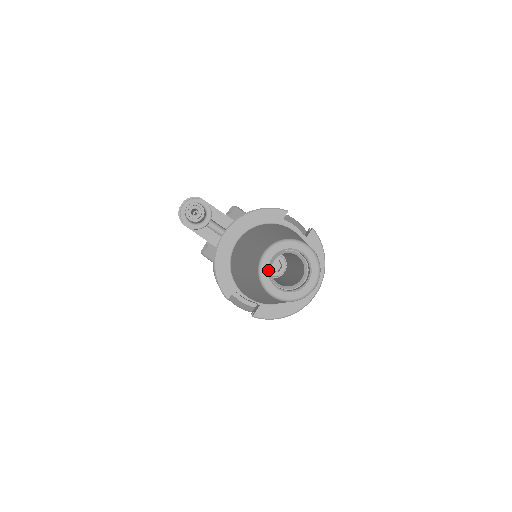
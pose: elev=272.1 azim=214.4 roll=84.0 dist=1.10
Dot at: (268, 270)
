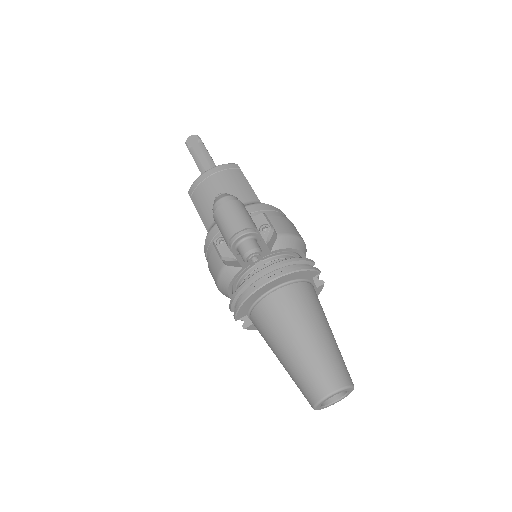
Dot at: occluded
